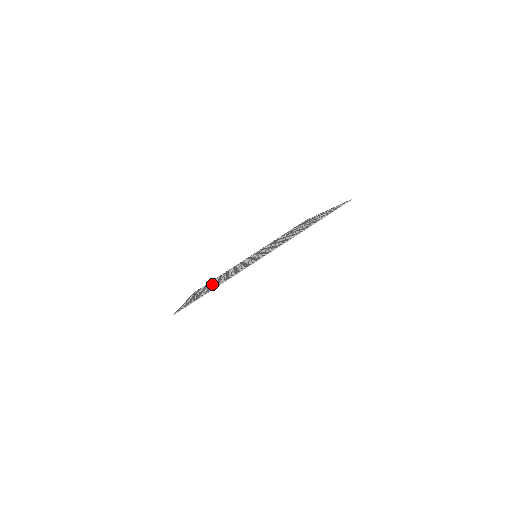
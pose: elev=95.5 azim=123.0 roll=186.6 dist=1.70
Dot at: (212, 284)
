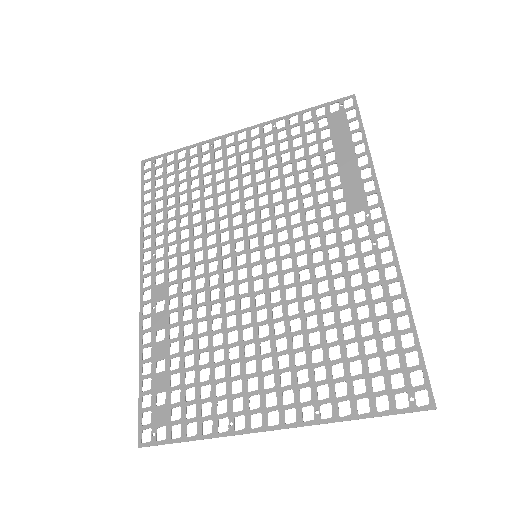
Dot at: (183, 296)
